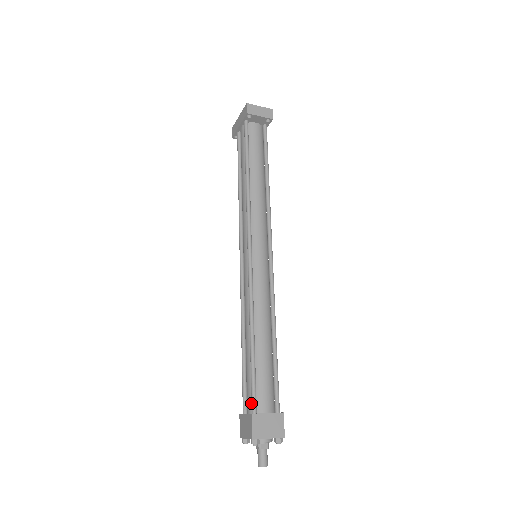
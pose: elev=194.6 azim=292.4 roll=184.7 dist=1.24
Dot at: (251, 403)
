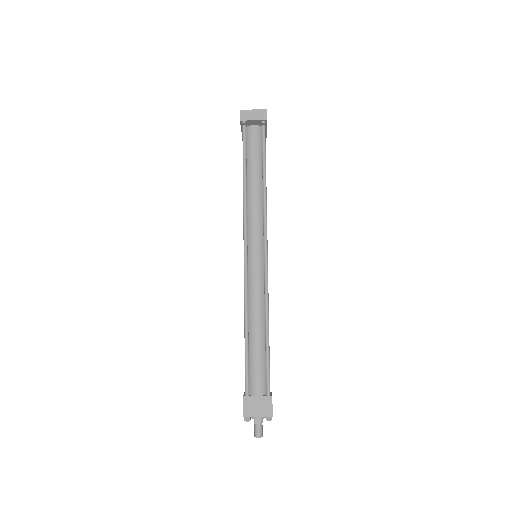
Dot at: occluded
